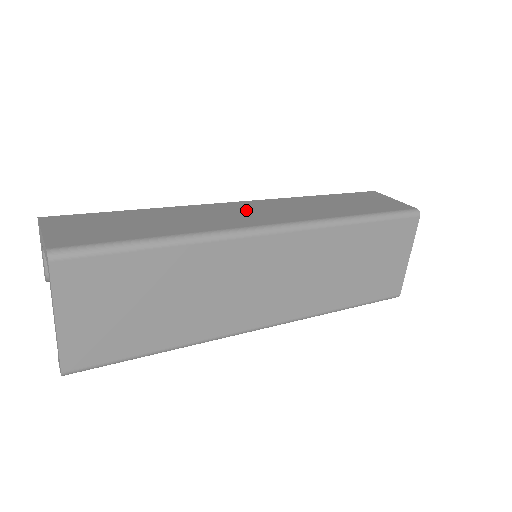
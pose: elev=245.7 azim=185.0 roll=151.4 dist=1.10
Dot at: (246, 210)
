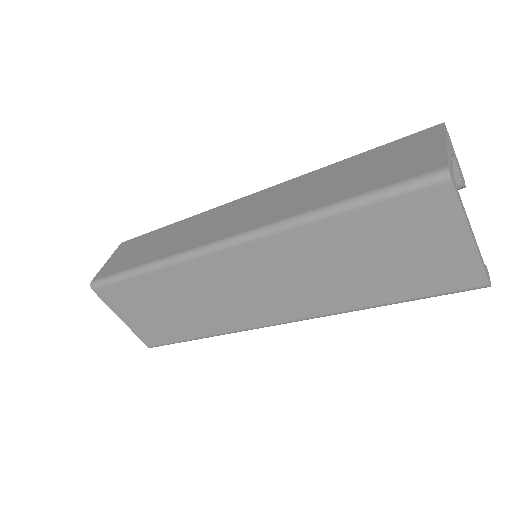
Dot at: (235, 213)
